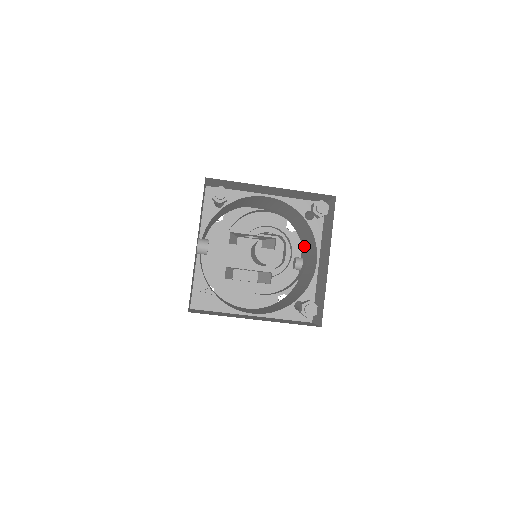
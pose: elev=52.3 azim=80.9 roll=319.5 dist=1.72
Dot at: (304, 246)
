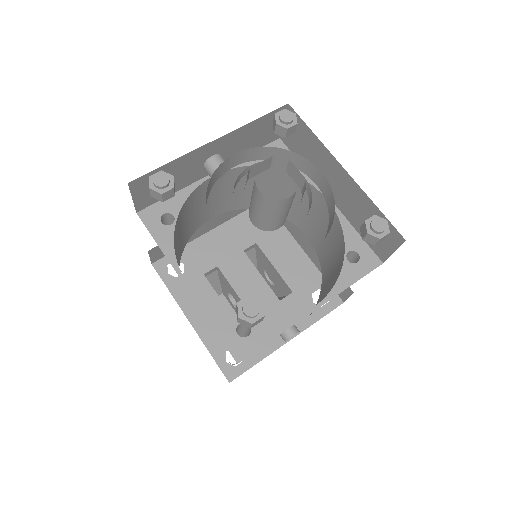
Dot at: occluded
